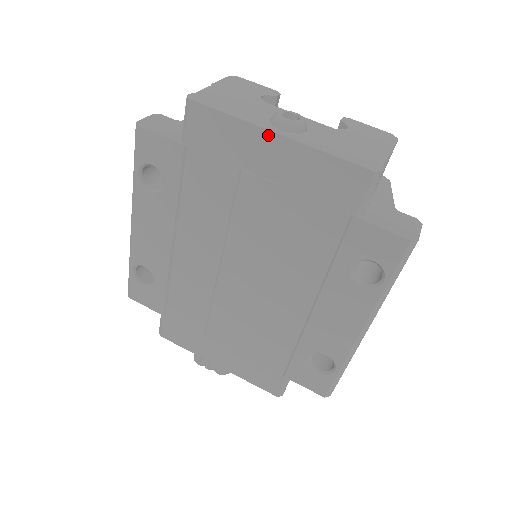
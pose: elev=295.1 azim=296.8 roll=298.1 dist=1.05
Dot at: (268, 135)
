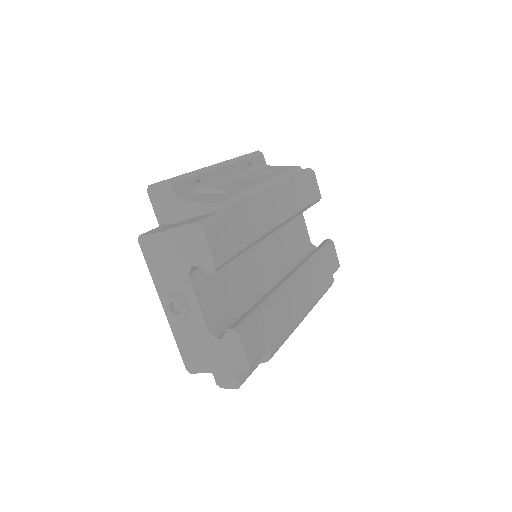
Dot at: (163, 300)
